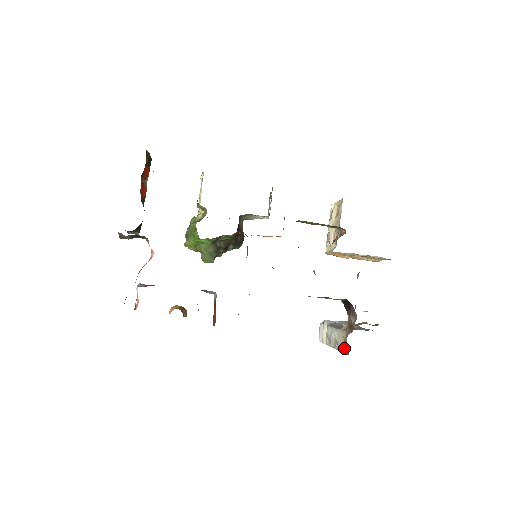
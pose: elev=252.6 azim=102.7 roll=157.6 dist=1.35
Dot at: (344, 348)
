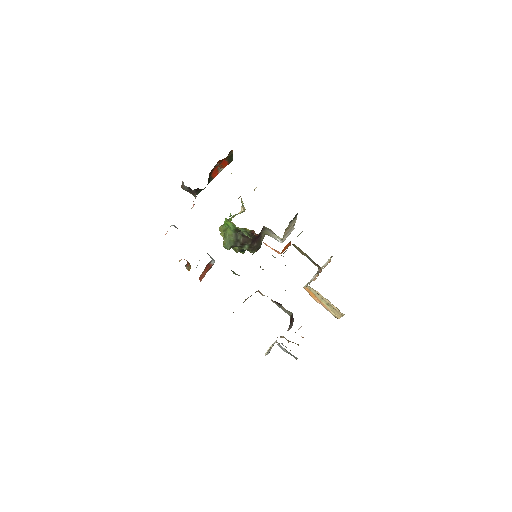
Dot at: (271, 348)
